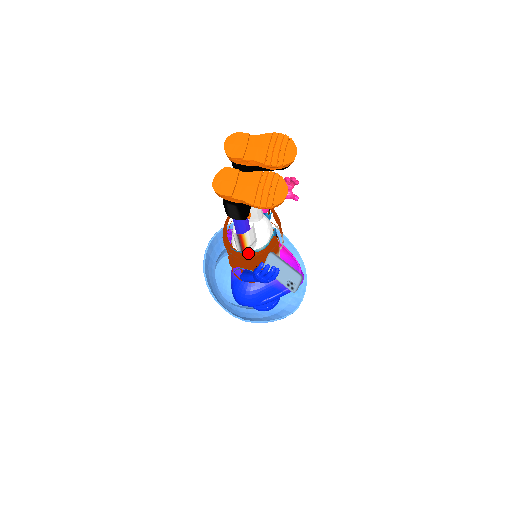
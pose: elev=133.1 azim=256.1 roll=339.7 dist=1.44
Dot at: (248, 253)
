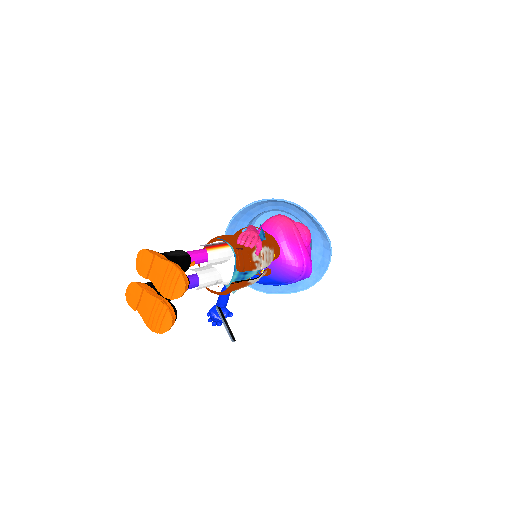
Dot at: (211, 290)
